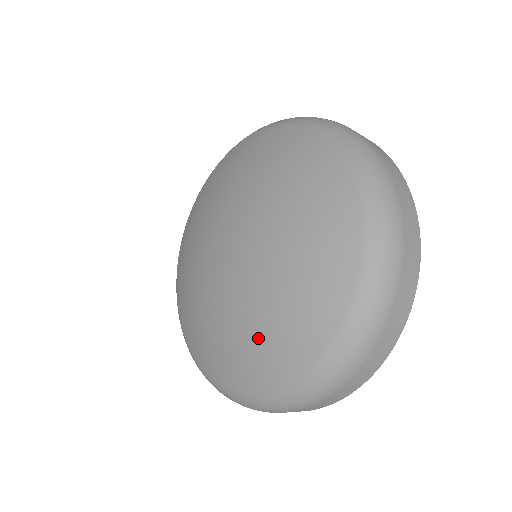
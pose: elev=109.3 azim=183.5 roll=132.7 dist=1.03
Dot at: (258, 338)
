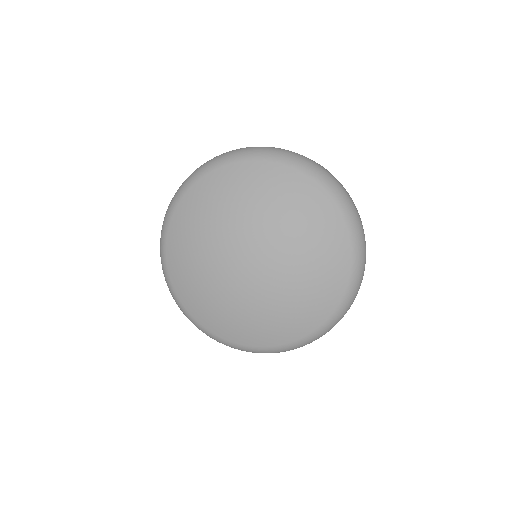
Dot at: (311, 292)
